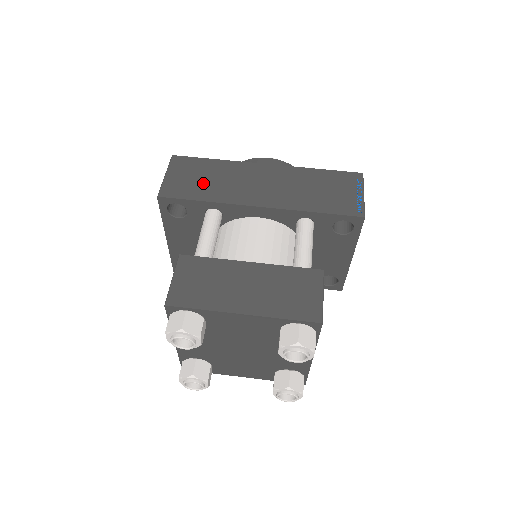
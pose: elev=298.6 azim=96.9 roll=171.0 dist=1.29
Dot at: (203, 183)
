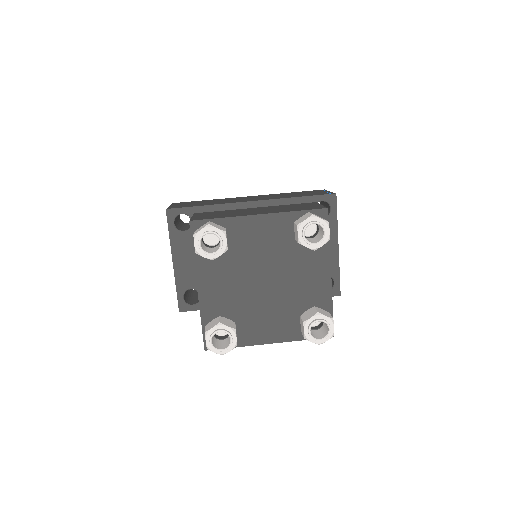
Dot at: (202, 203)
